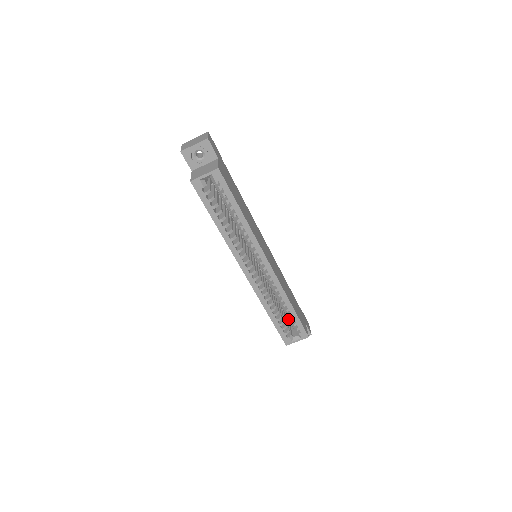
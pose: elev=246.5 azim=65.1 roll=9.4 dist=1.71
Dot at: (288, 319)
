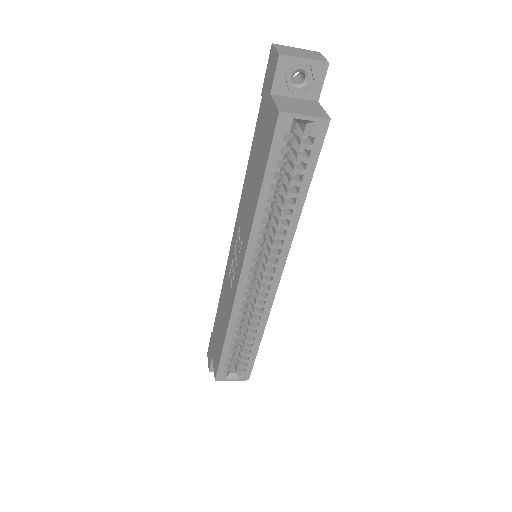
Dot at: occluded
